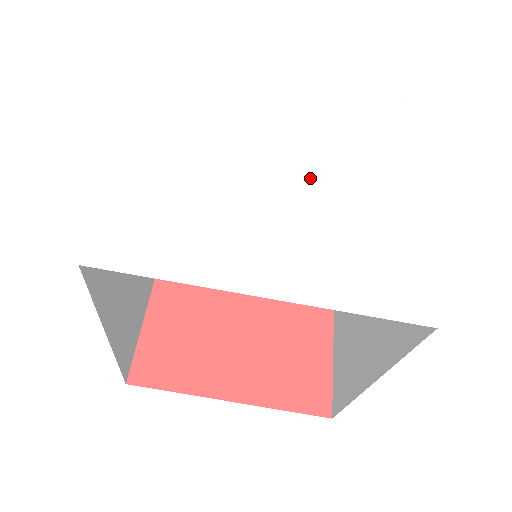
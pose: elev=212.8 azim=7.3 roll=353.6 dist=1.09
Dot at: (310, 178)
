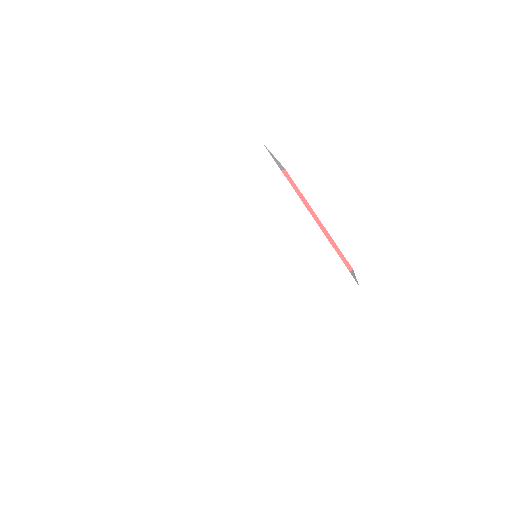
Dot at: (256, 253)
